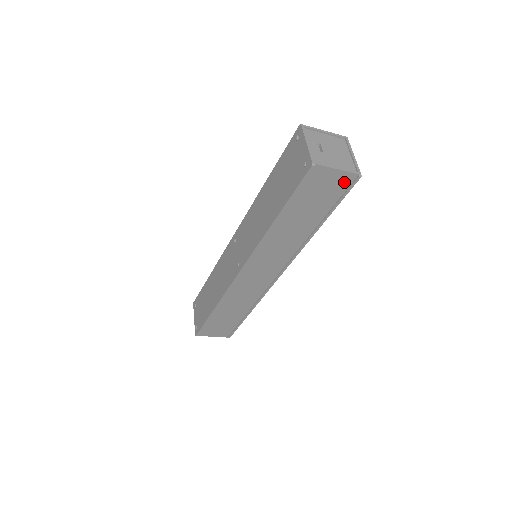
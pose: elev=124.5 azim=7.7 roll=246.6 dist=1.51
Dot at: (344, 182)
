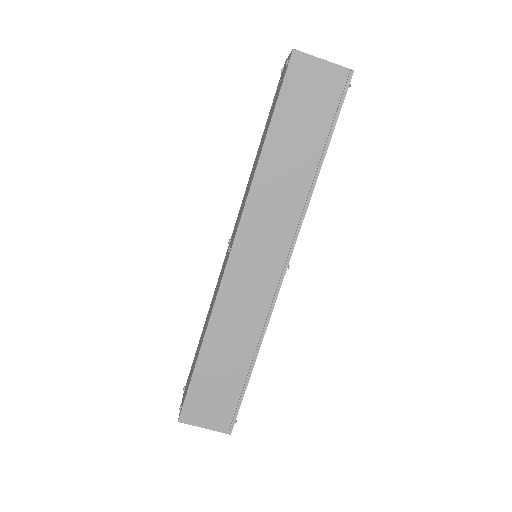
Dot at: (336, 82)
